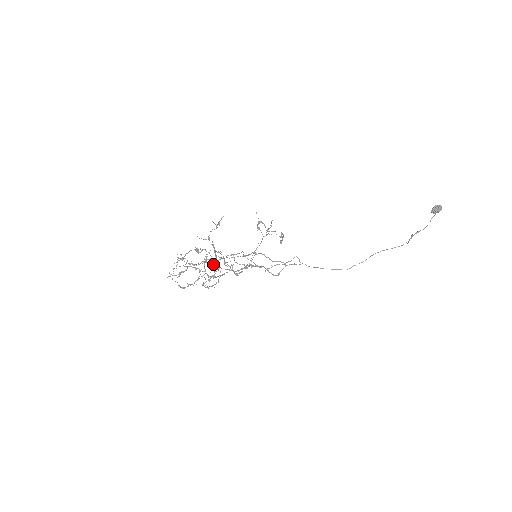
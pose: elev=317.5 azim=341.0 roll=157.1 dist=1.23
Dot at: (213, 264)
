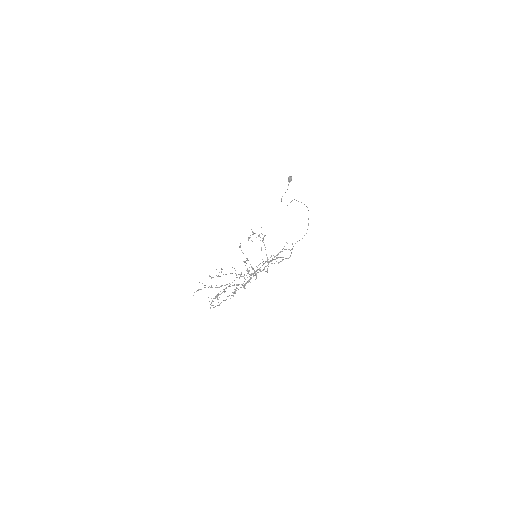
Dot at: (250, 275)
